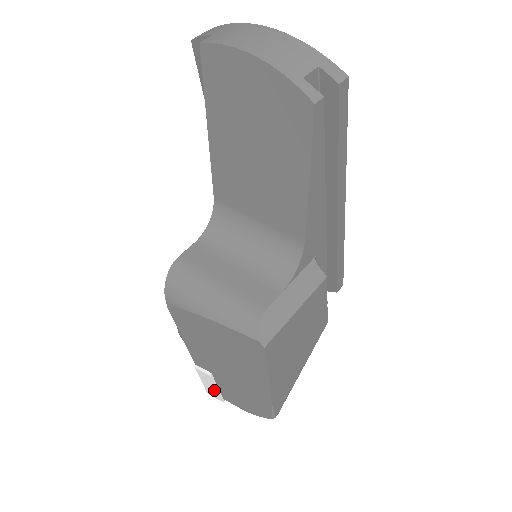
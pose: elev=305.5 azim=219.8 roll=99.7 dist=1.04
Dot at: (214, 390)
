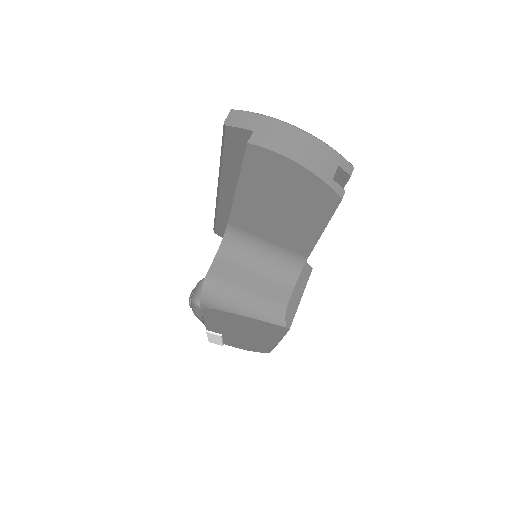
Dot at: (219, 341)
